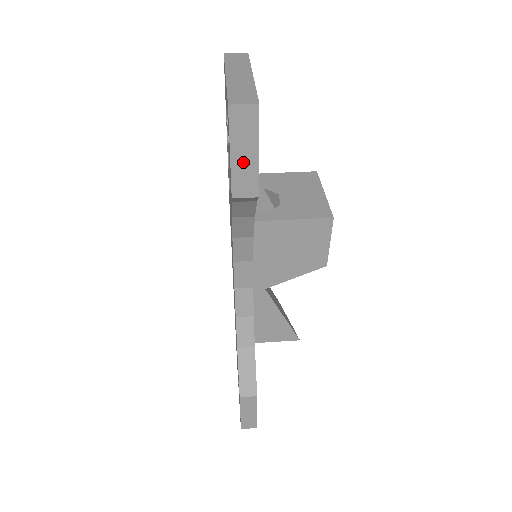
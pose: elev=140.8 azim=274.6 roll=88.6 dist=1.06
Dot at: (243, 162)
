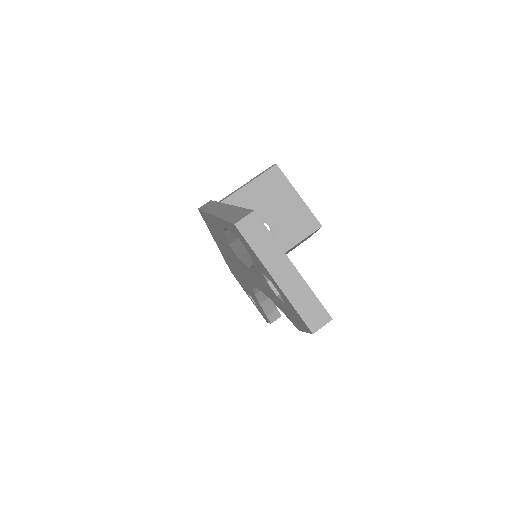
Dot at: occluded
